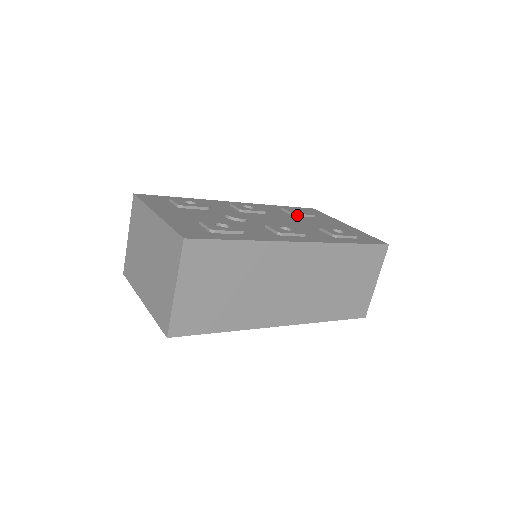
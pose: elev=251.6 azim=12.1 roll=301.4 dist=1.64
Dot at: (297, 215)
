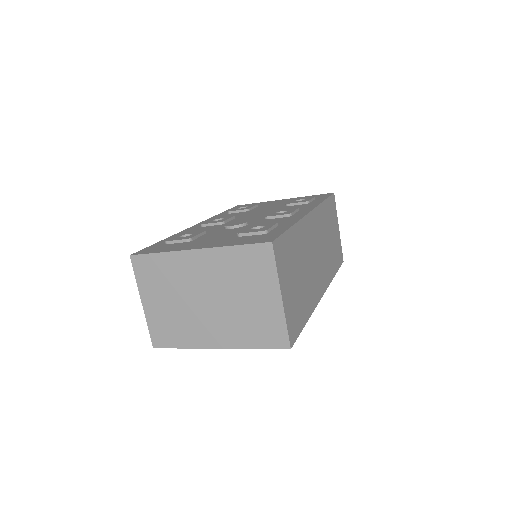
Dot at: (250, 209)
